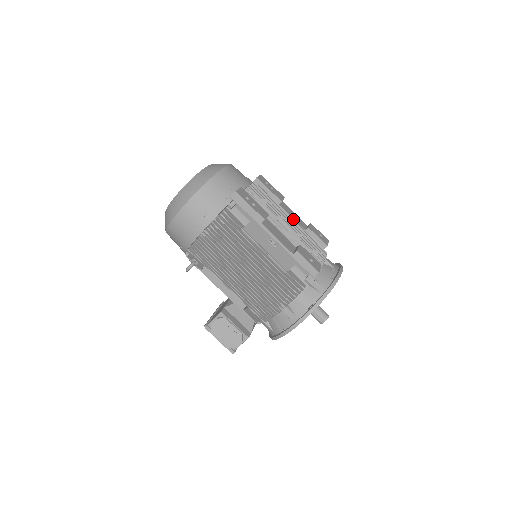
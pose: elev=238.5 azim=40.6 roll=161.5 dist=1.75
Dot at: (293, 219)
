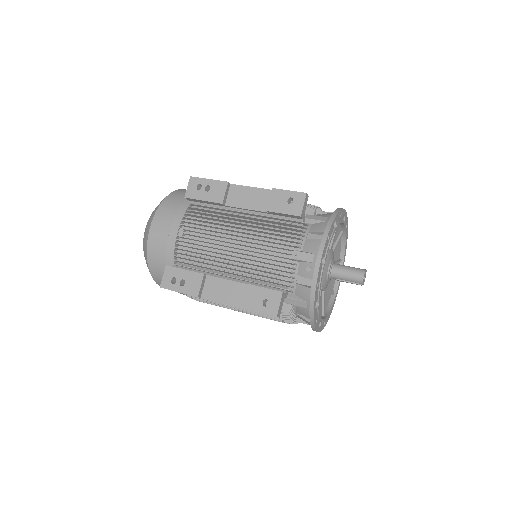
Dot at: (241, 227)
